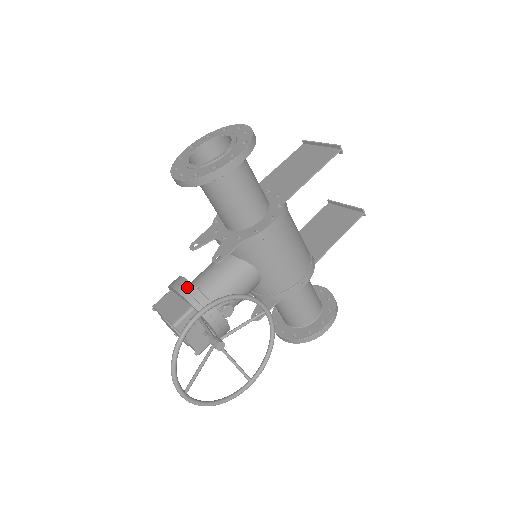
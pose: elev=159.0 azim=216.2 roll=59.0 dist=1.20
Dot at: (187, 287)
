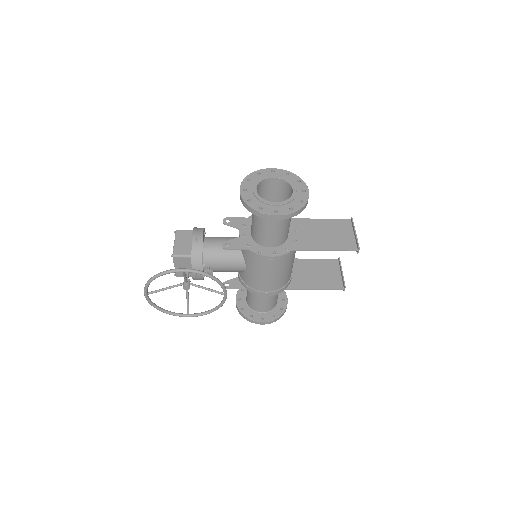
Dot at: (199, 242)
